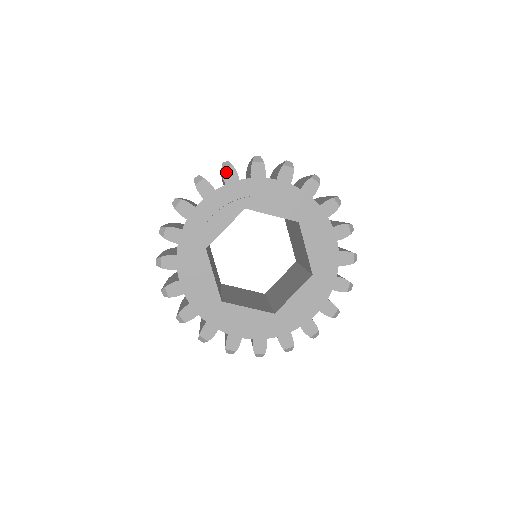
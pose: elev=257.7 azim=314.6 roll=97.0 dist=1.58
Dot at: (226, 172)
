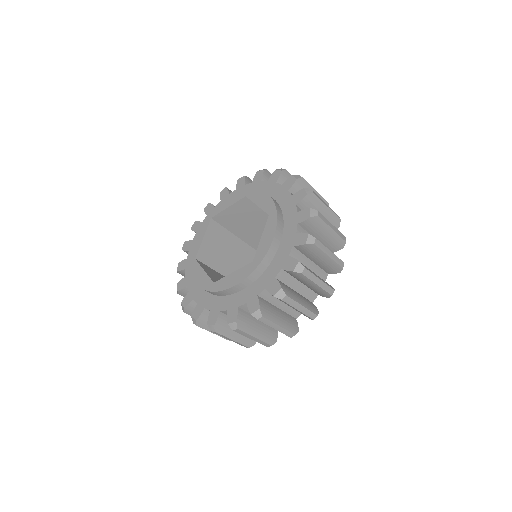
Dot at: (258, 174)
